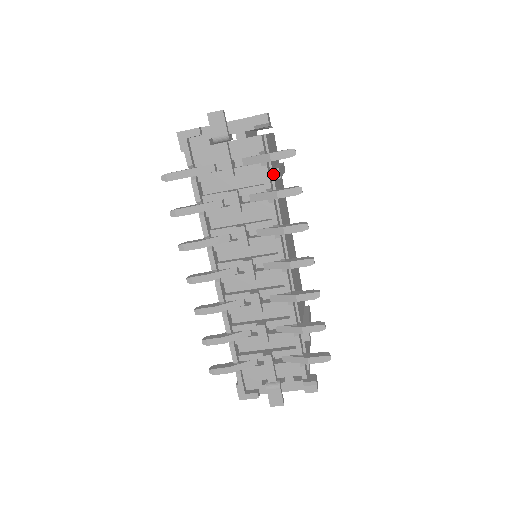
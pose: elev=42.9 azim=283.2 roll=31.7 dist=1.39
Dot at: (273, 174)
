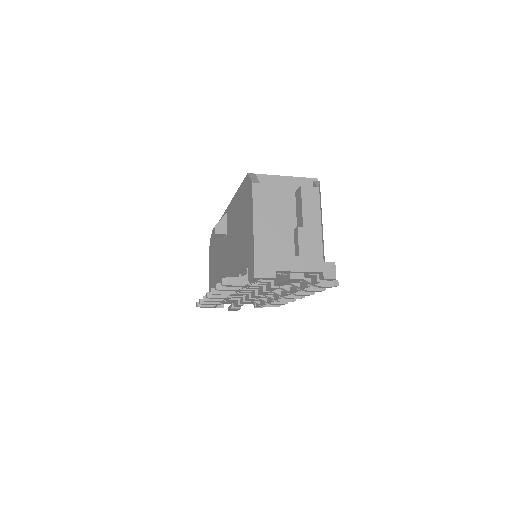
Dot at: occluded
